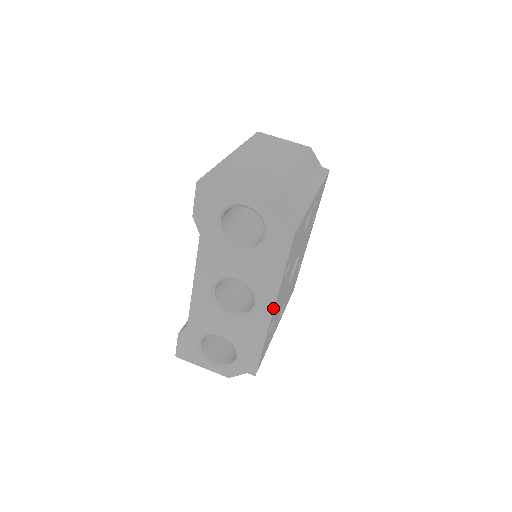
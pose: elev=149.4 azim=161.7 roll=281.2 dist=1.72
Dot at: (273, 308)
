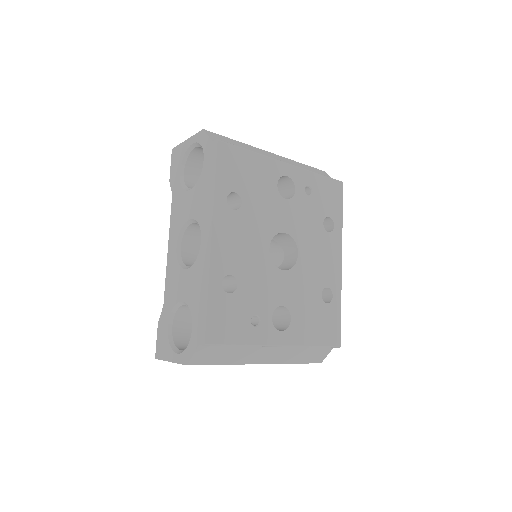
Dot at: (211, 232)
